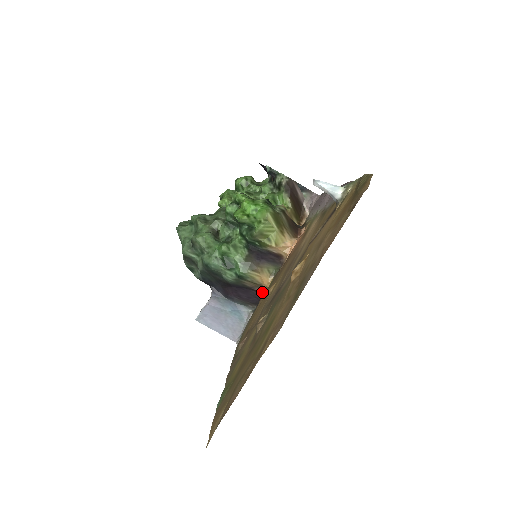
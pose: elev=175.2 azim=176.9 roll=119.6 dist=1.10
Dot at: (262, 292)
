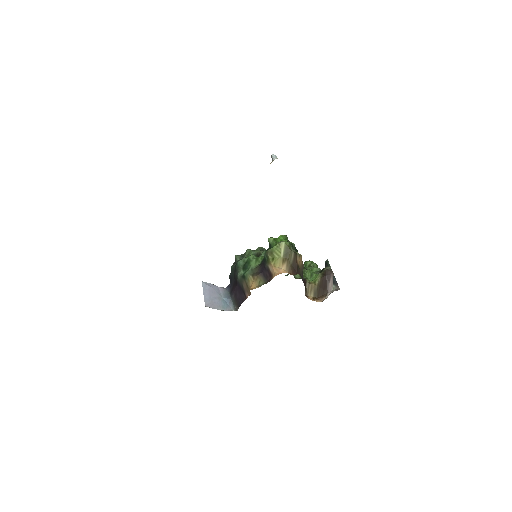
Dot at: (247, 297)
